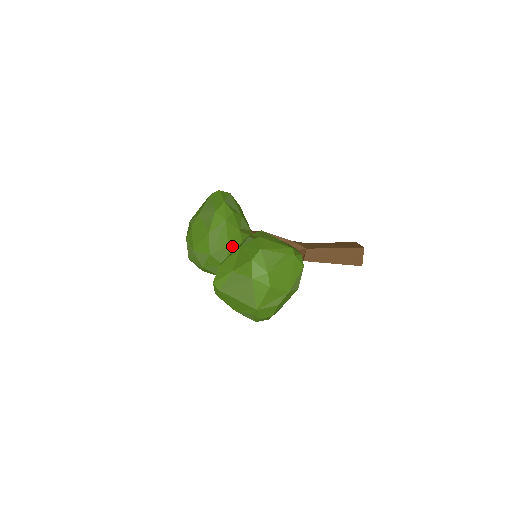
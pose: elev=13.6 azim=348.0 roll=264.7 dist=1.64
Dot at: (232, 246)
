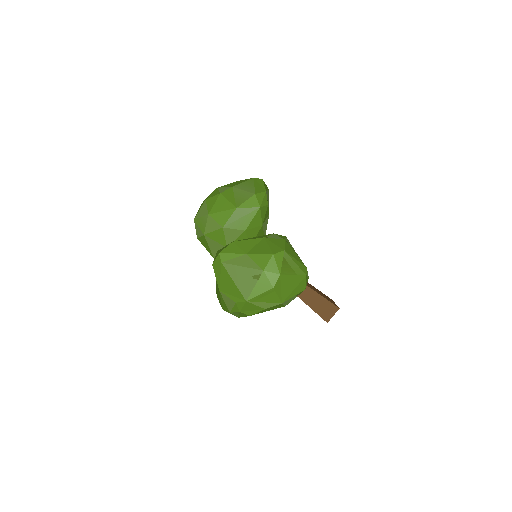
Dot at: (247, 233)
